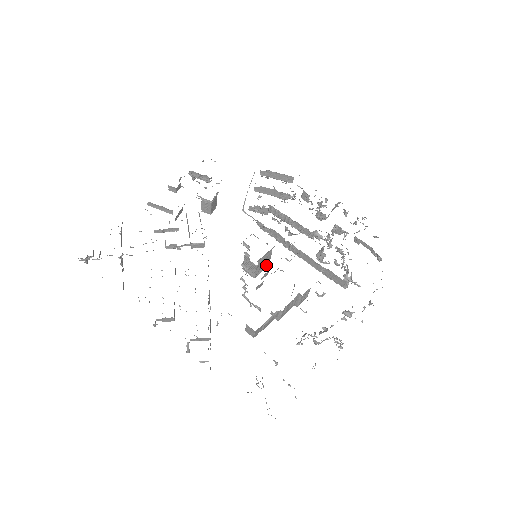
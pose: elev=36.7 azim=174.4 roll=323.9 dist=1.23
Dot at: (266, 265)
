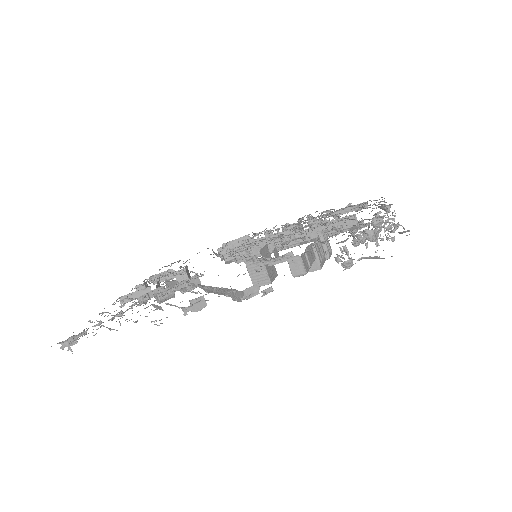
Dot at: (274, 271)
